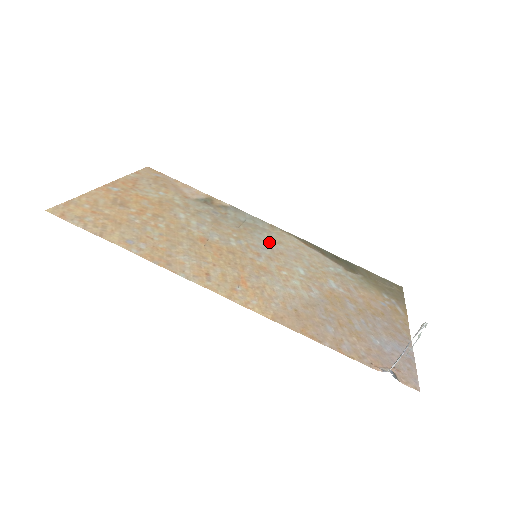
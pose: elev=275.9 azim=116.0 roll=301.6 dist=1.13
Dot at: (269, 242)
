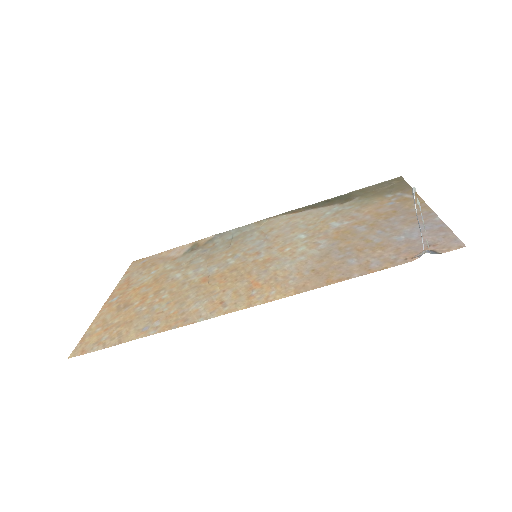
Dot at: (262, 237)
